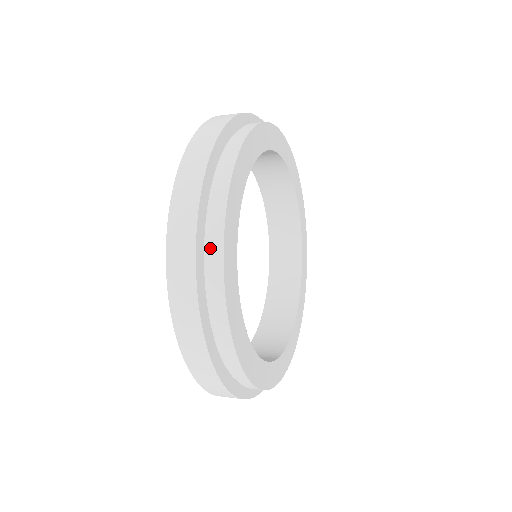
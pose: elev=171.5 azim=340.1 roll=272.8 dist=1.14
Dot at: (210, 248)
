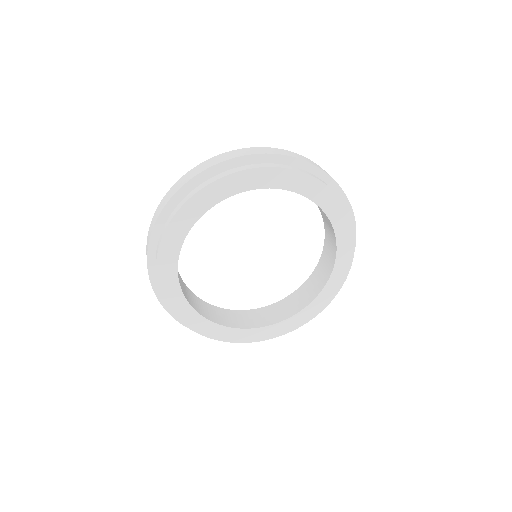
Dot at: (159, 239)
